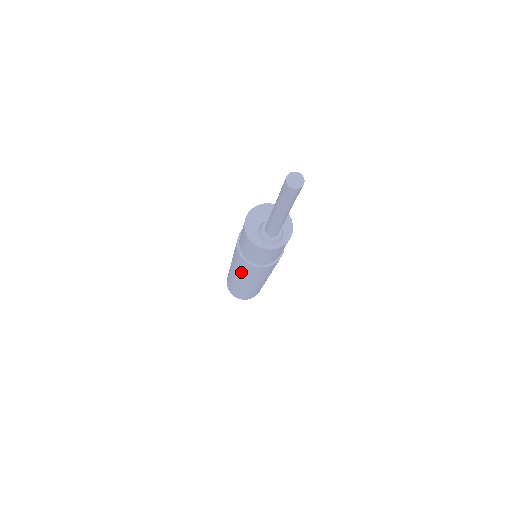
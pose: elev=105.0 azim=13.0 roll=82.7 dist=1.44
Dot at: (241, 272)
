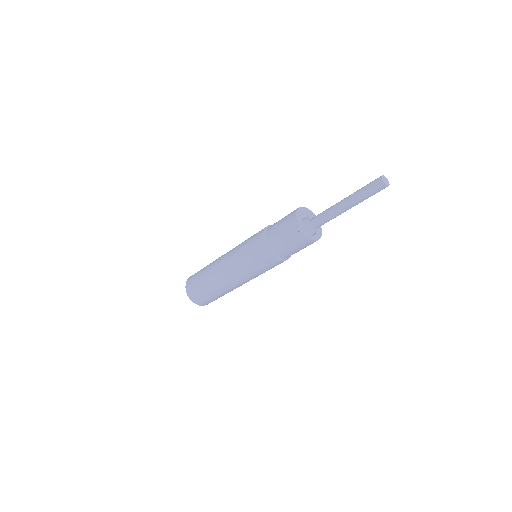
Dot at: (241, 255)
